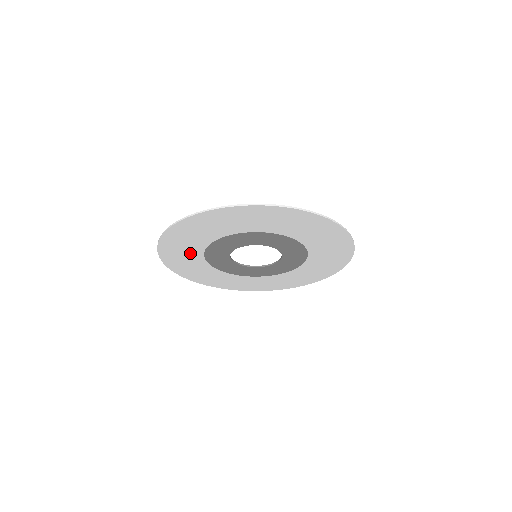
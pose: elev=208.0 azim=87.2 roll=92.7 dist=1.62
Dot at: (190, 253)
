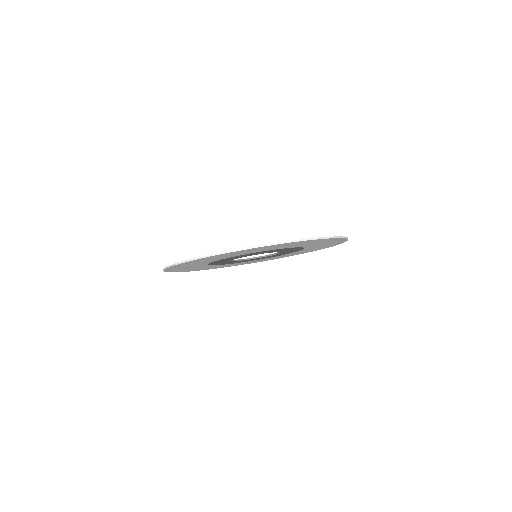
Dot at: (197, 267)
